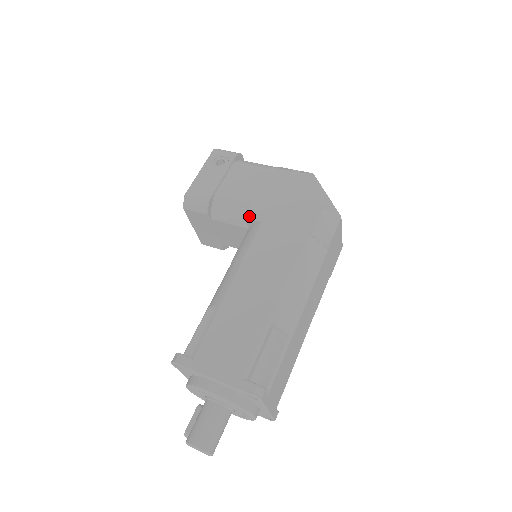
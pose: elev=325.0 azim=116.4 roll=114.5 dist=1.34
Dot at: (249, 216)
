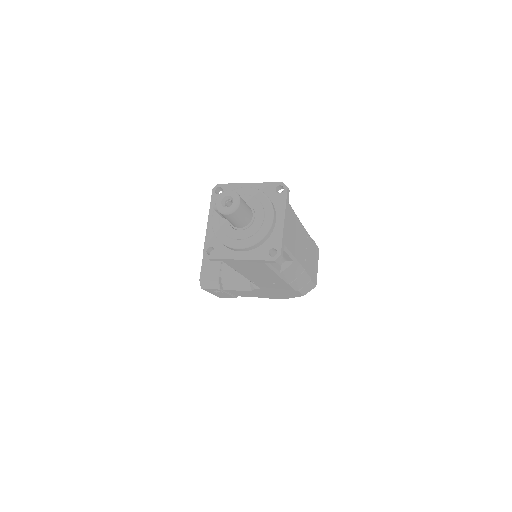
Dot at: occluded
